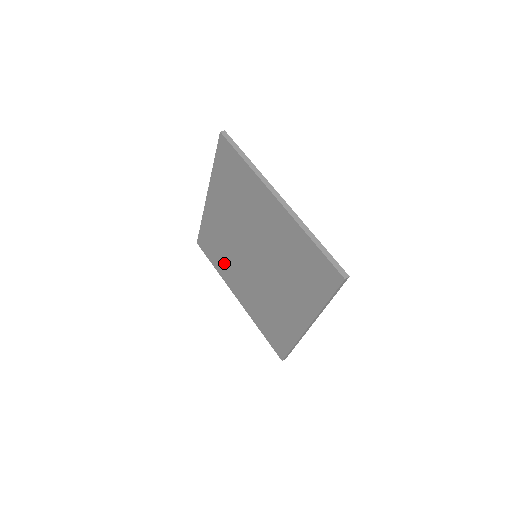
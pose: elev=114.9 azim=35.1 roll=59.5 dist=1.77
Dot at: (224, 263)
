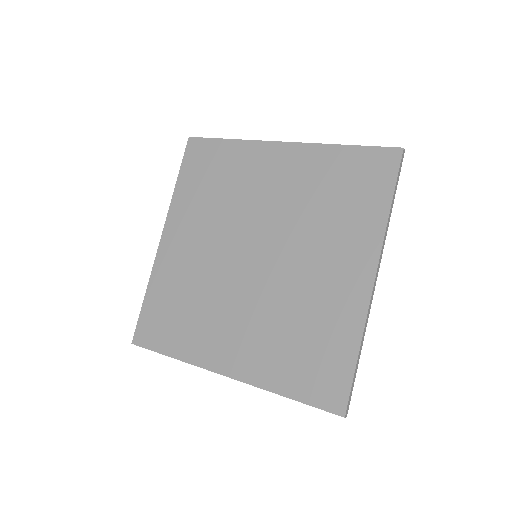
Dot at: (194, 325)
